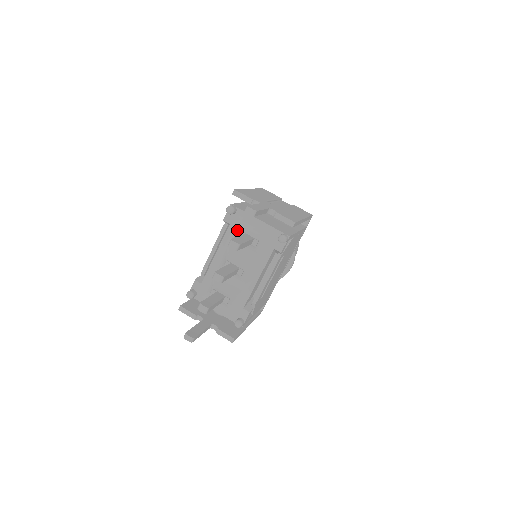
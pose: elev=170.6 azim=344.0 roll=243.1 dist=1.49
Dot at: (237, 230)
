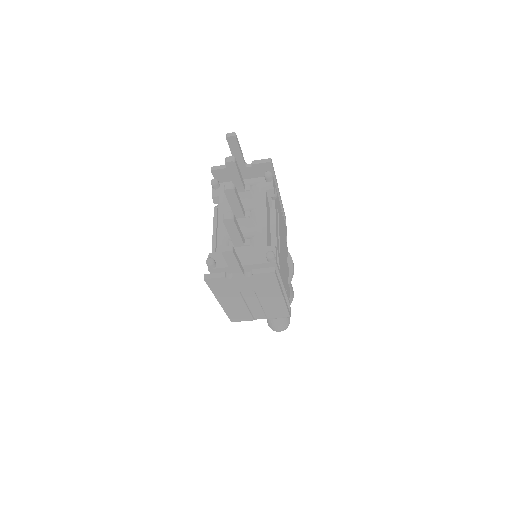
Dot at: occluded
